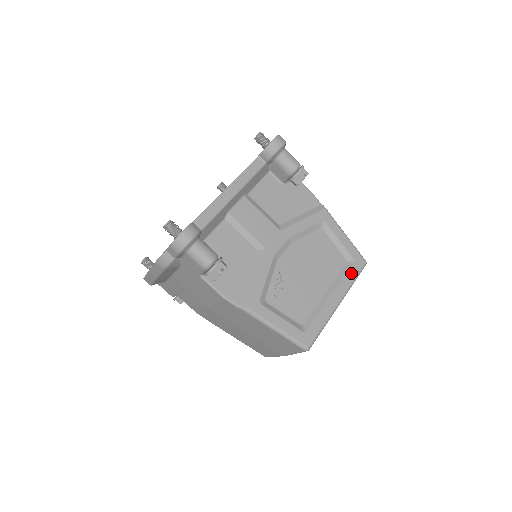
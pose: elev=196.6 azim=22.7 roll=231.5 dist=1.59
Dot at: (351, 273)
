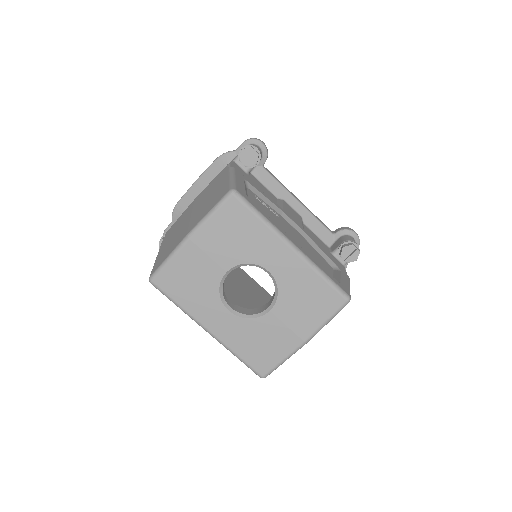
Dot at: (328, 273)
